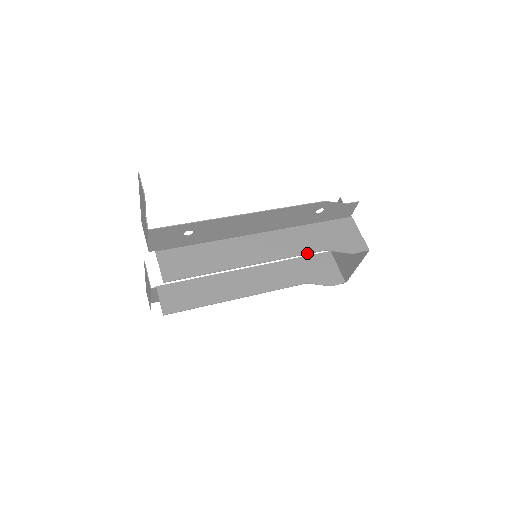
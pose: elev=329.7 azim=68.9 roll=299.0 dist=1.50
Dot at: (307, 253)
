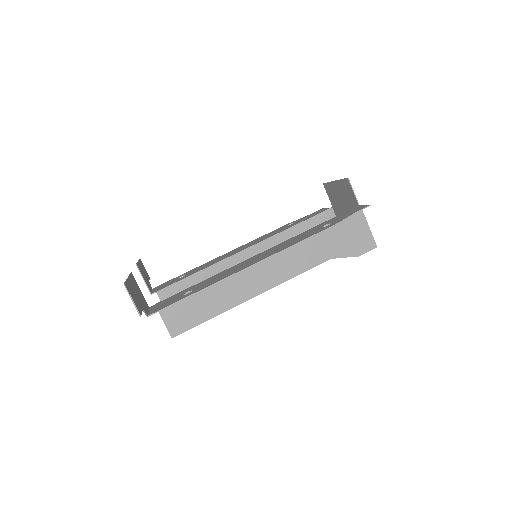
Dot at: occluded
